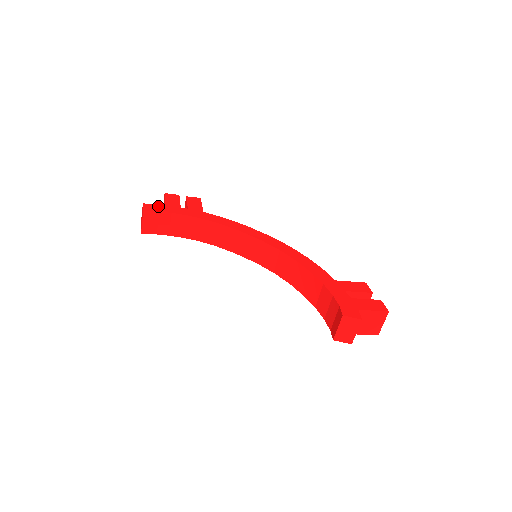
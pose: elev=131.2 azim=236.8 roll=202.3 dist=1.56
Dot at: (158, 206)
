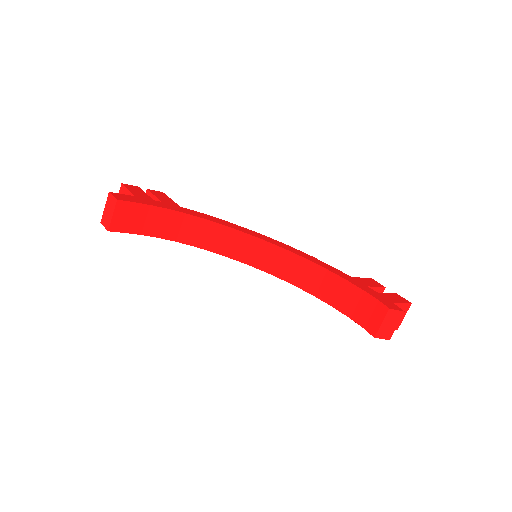
Dot at: (129, 196)
